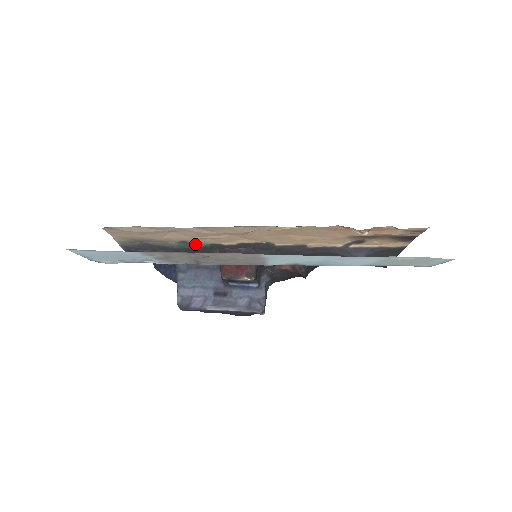
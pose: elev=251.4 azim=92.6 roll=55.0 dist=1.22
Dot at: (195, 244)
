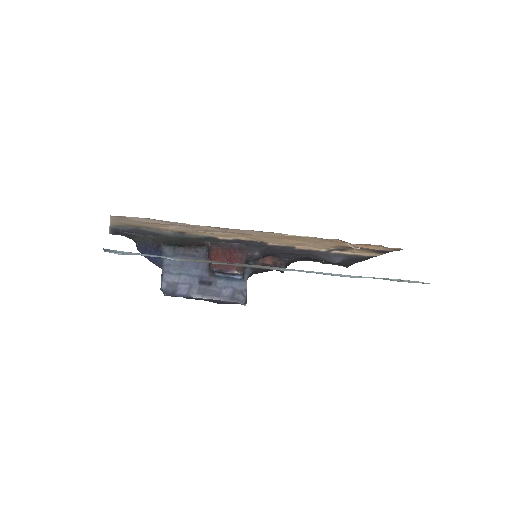
Dot at: (191, 235)
